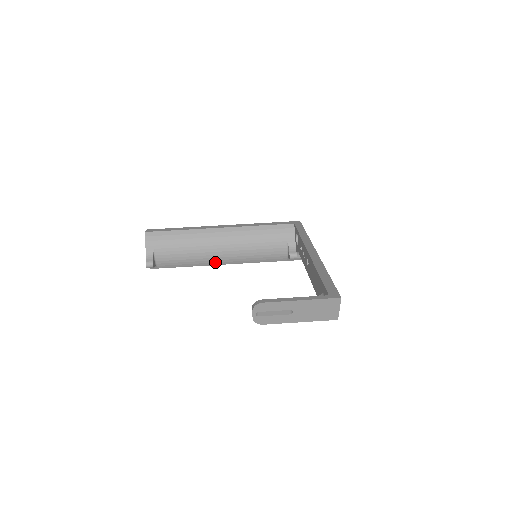
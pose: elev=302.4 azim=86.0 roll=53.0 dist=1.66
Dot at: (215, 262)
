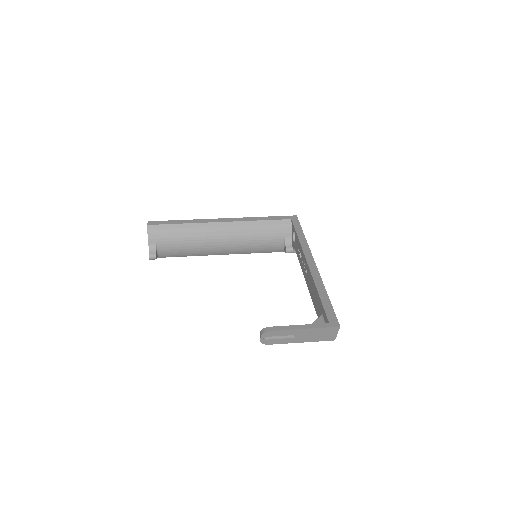
Dot at: (214, 253)
